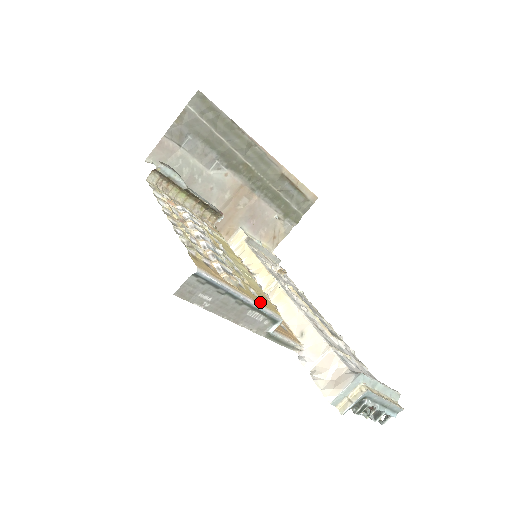
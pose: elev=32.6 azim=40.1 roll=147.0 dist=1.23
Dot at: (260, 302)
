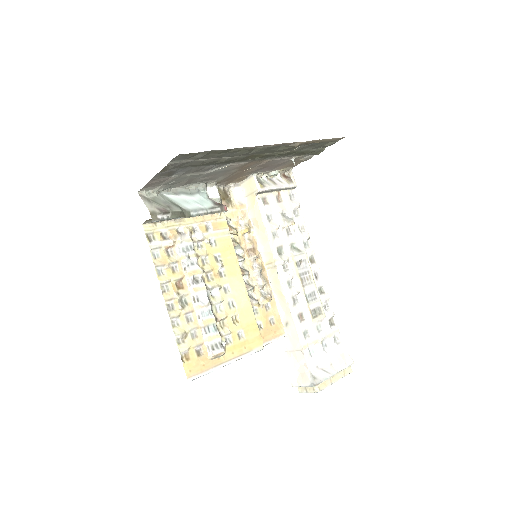
Dot at: (244, 348)
